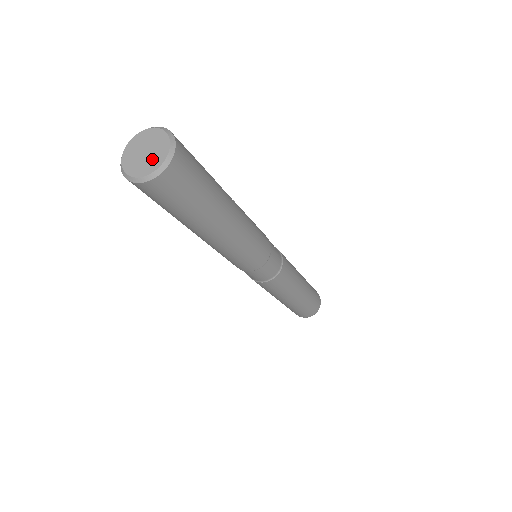
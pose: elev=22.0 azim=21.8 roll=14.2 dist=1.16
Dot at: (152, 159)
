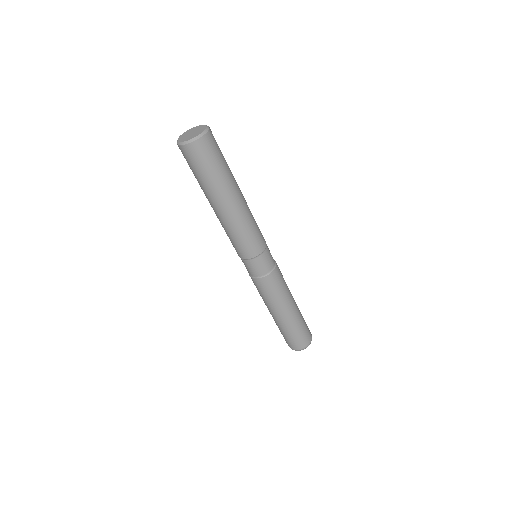
Dot at: (198, 132)
